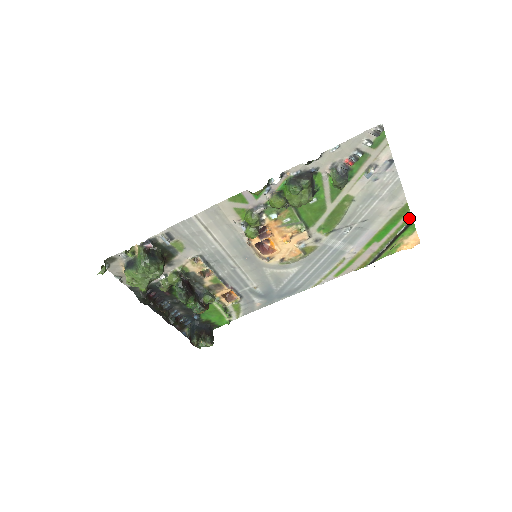
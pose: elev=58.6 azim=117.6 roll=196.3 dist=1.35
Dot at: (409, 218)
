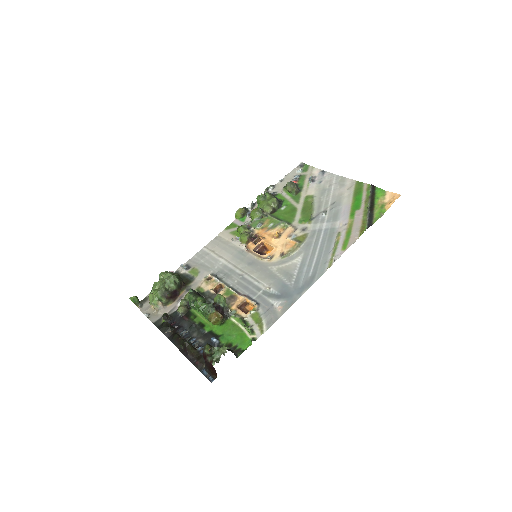
Dot at: (369, 187)
